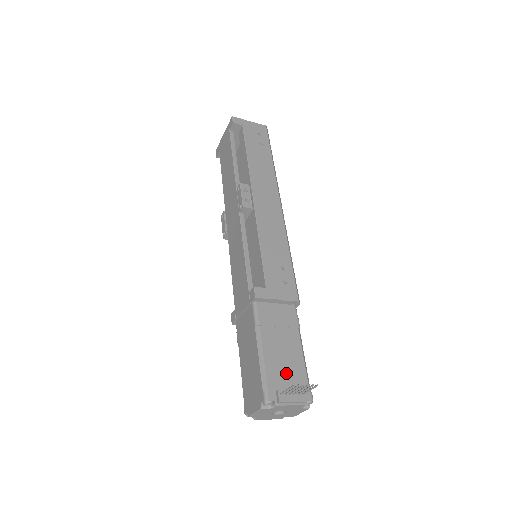
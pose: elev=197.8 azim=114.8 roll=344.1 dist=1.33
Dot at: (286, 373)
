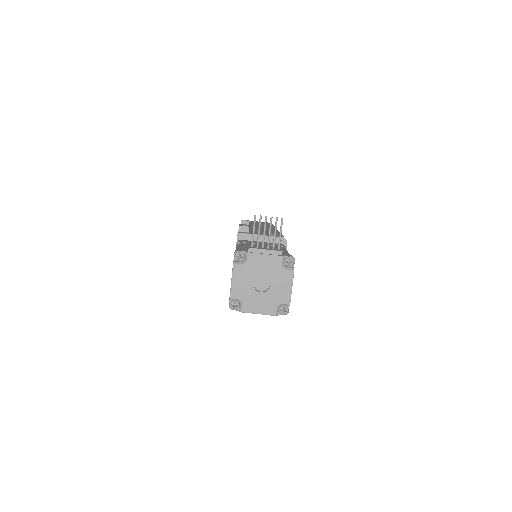
Dot at: occluded
